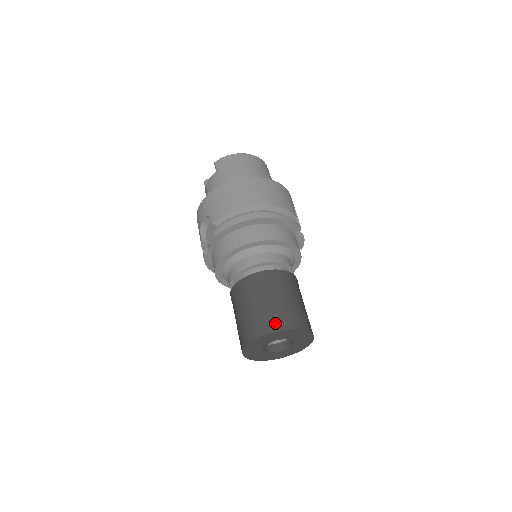
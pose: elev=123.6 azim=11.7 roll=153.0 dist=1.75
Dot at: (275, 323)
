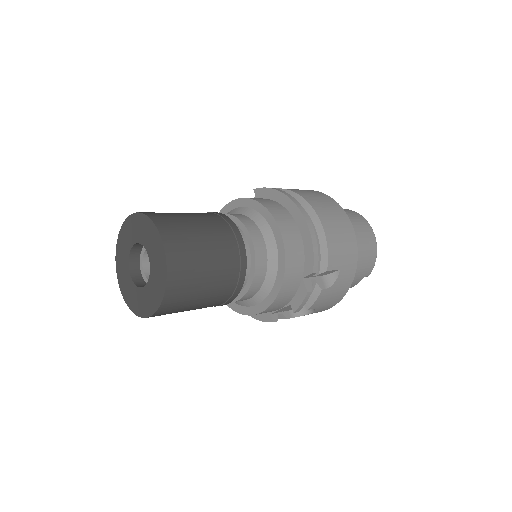
Dot at: (164, 220)
